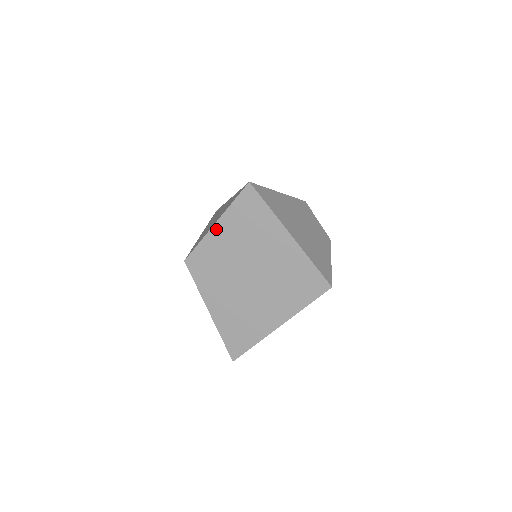
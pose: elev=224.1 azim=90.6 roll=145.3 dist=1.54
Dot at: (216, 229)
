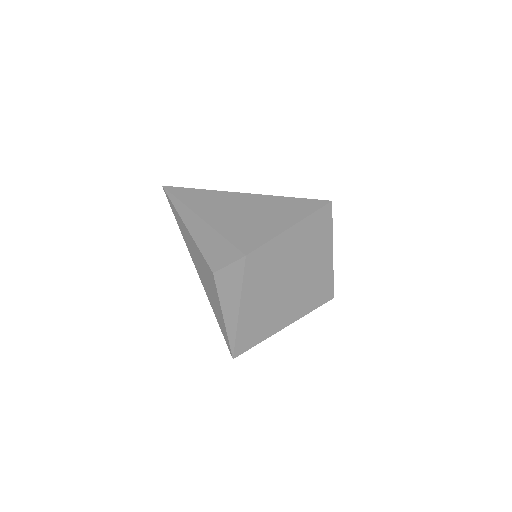
Dot at: (288, 233)
